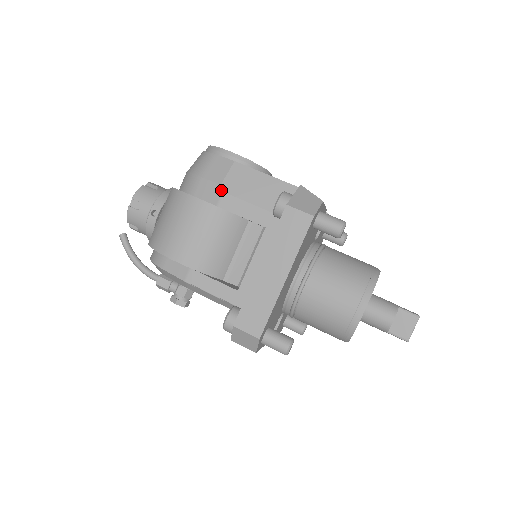
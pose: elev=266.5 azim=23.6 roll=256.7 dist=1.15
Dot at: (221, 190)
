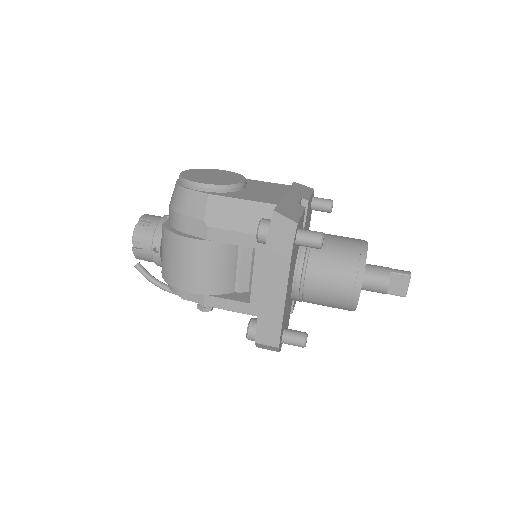
Dot at: (206, 225)
